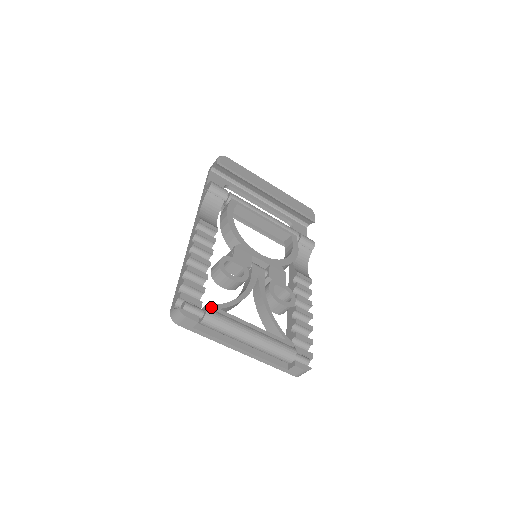
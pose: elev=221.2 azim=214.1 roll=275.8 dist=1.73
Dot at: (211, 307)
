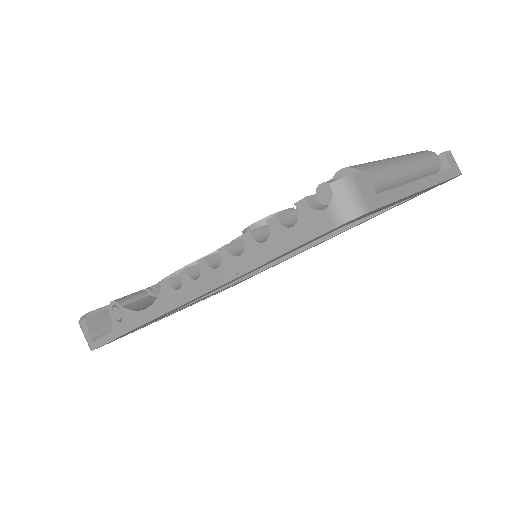
Dot at: (334, 178)
